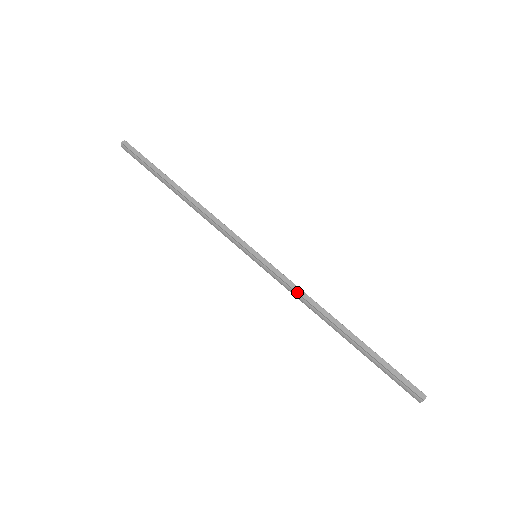
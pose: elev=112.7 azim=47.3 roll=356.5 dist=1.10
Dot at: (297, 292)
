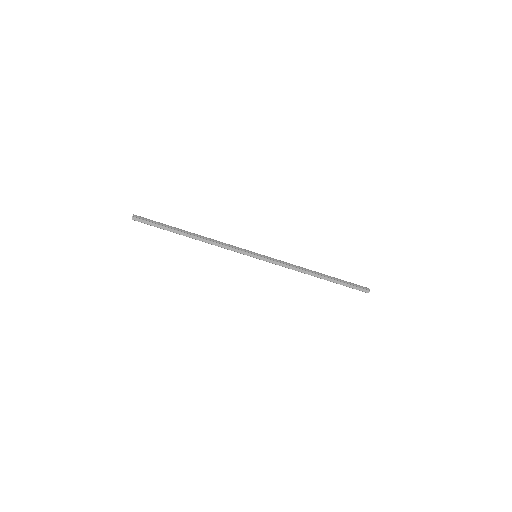
Dot at: (288, 268)
